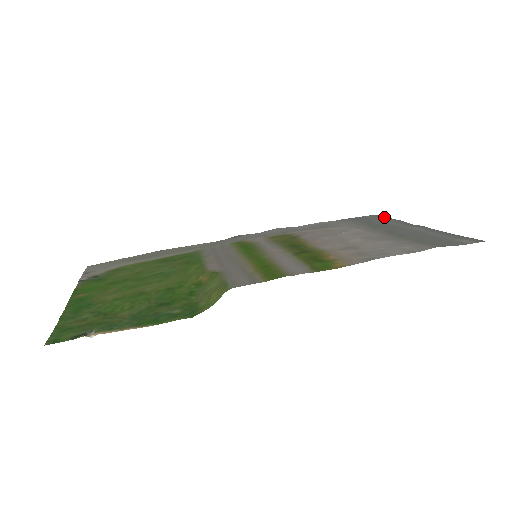
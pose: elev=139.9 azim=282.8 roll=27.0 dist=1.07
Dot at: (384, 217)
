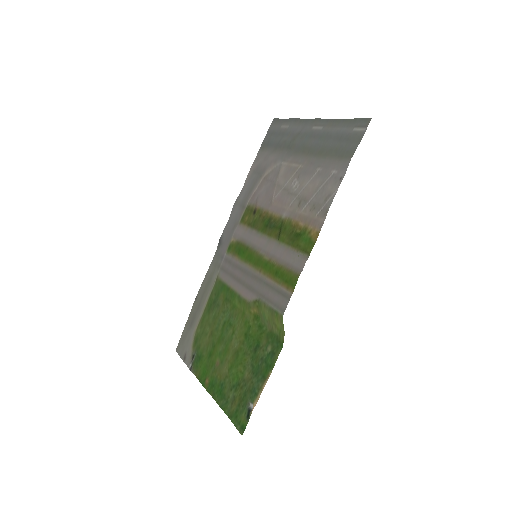
Dot at: (281, 120)
